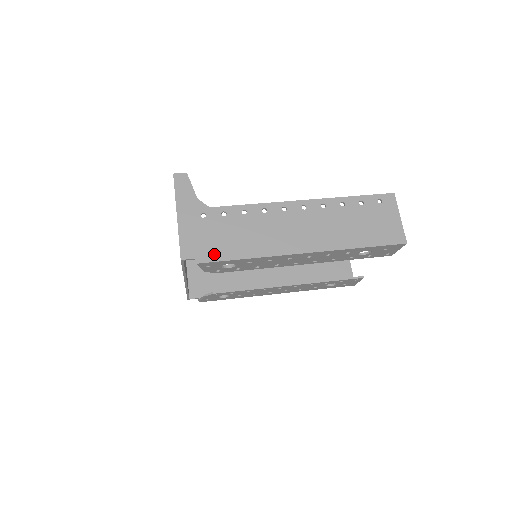
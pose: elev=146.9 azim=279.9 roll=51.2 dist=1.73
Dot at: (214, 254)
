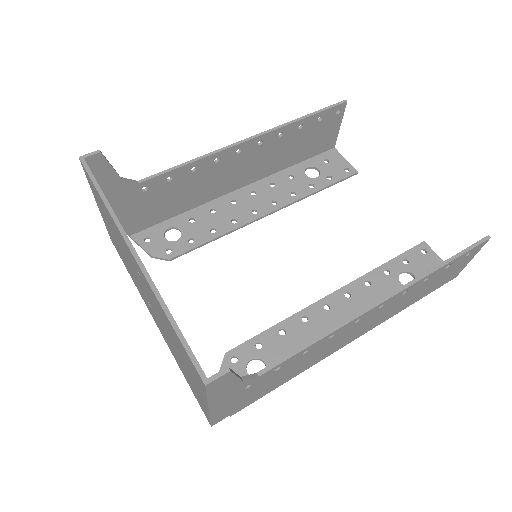
Dot at: (253, 400)
